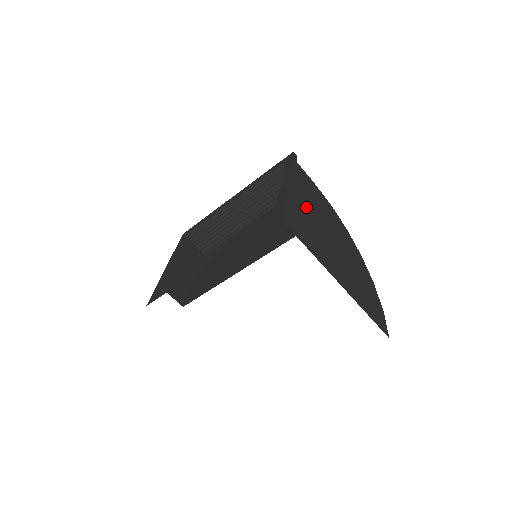
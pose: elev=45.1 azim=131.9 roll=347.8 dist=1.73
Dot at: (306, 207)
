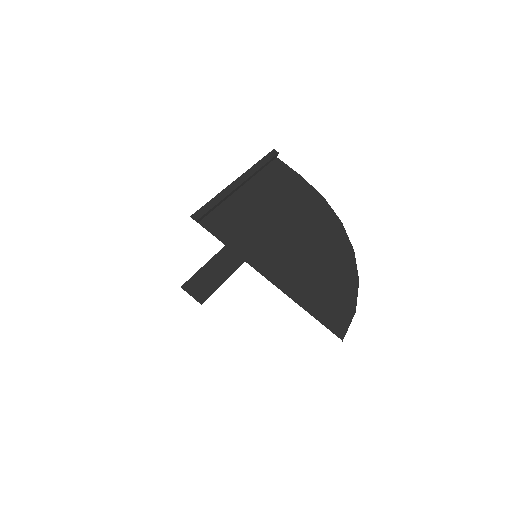
Dot at: (259, 203)
